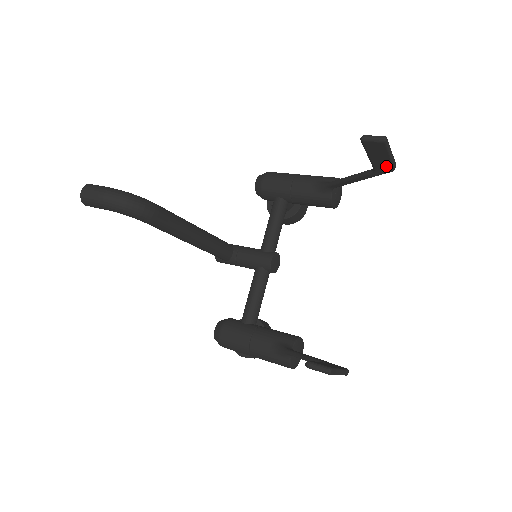
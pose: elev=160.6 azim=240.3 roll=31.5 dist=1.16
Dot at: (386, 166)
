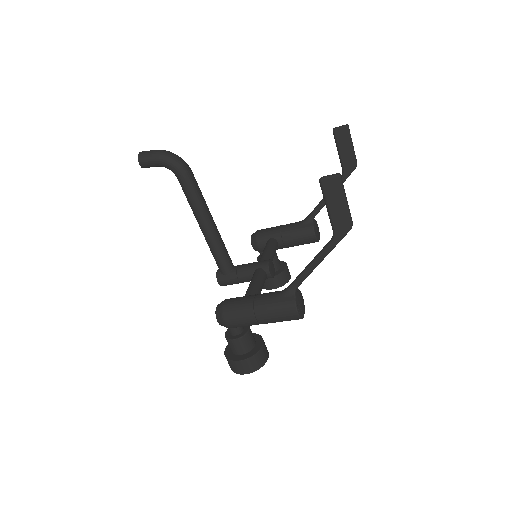
Dot at: (351, 161)
